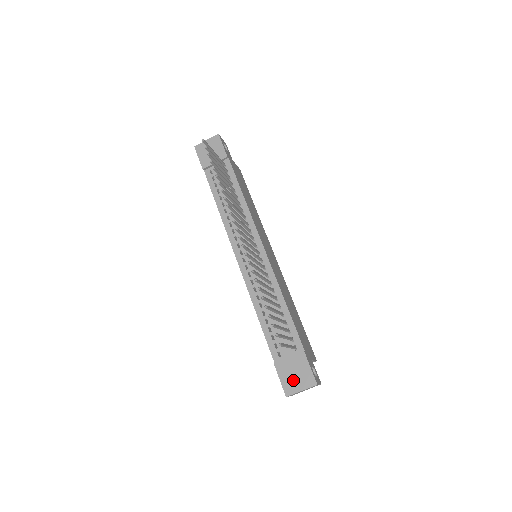
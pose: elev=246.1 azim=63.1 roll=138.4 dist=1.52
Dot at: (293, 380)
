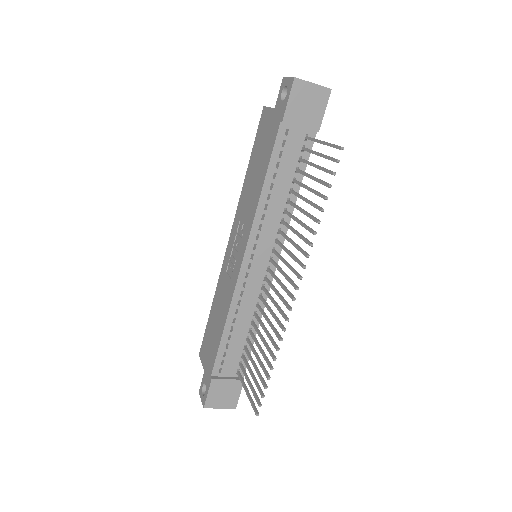
Dot at: (219, 398)
